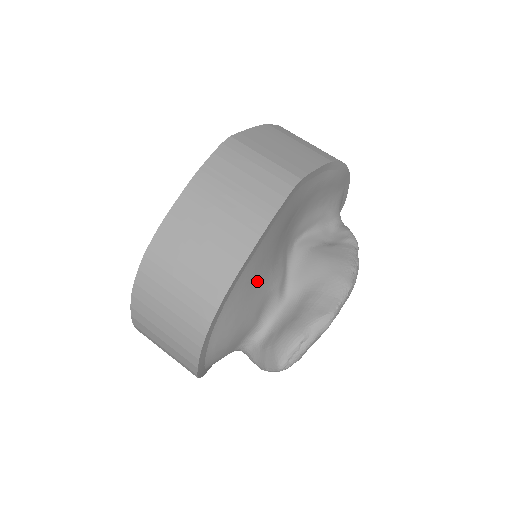
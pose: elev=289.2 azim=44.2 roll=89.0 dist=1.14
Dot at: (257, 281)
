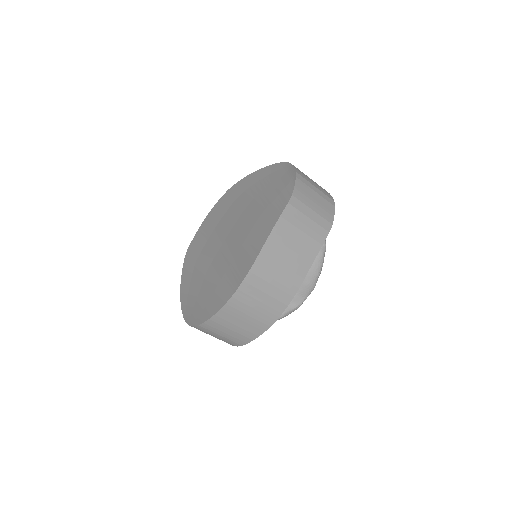
Dot at: occluded
